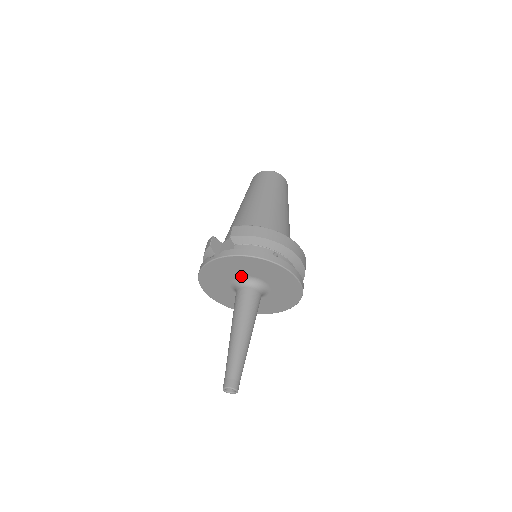
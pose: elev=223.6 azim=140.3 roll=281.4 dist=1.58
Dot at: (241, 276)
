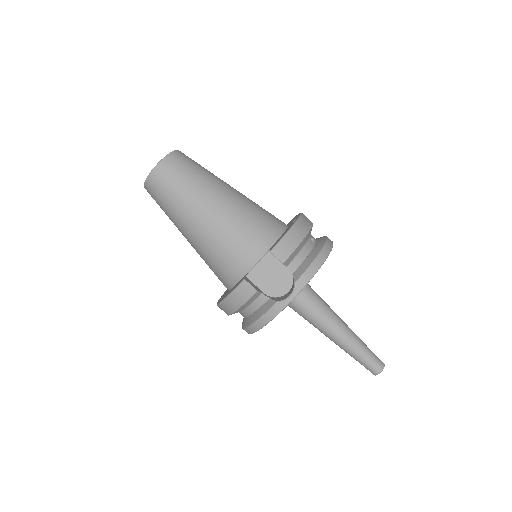
Dot at: occluded
